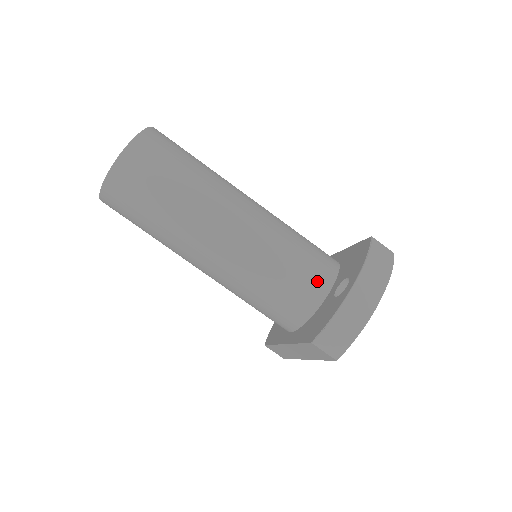
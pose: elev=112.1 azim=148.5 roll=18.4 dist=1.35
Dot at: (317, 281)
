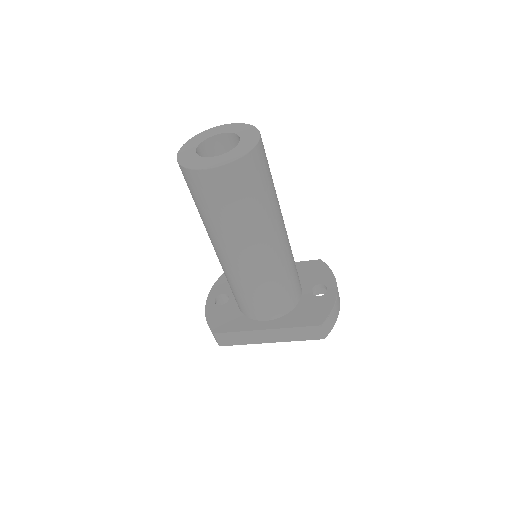
Dot at: occluded
